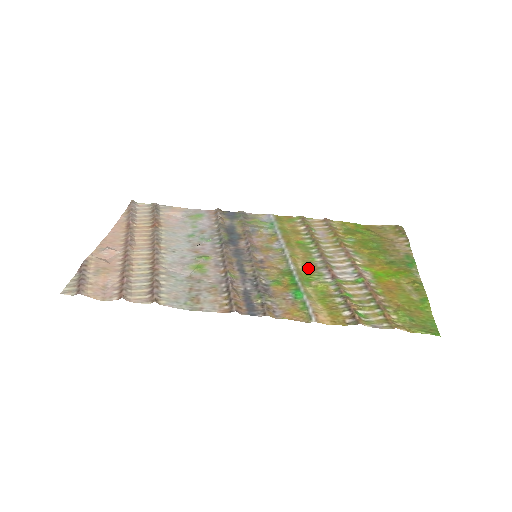
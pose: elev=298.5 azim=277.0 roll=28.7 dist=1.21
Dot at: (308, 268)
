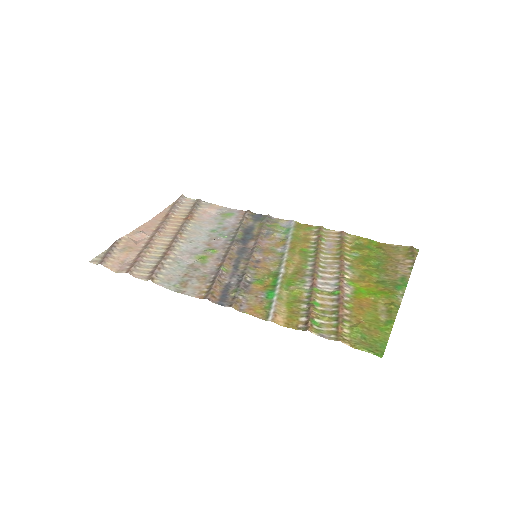
Dot at: (296, 274)
